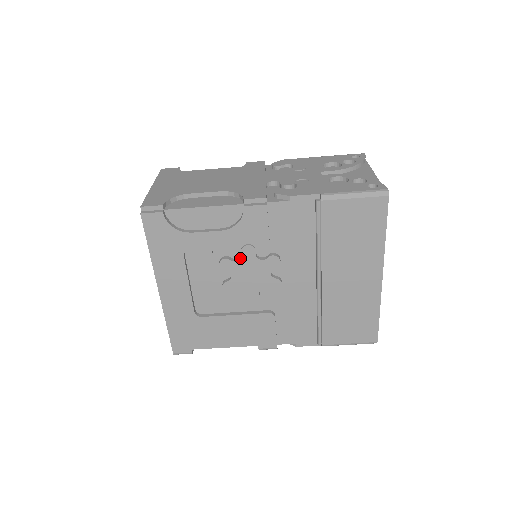
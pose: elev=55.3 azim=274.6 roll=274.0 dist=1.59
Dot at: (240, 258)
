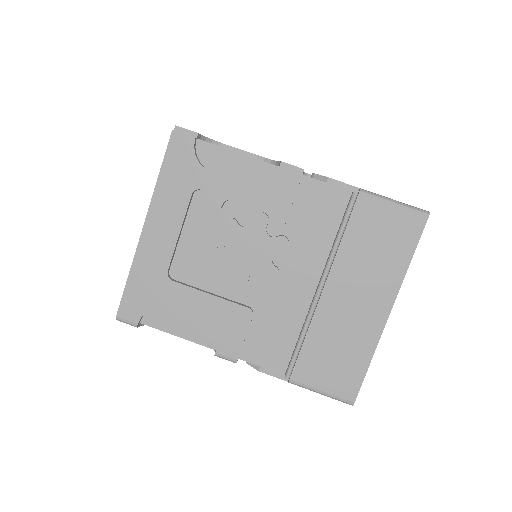
Dot at: (248, 226)
